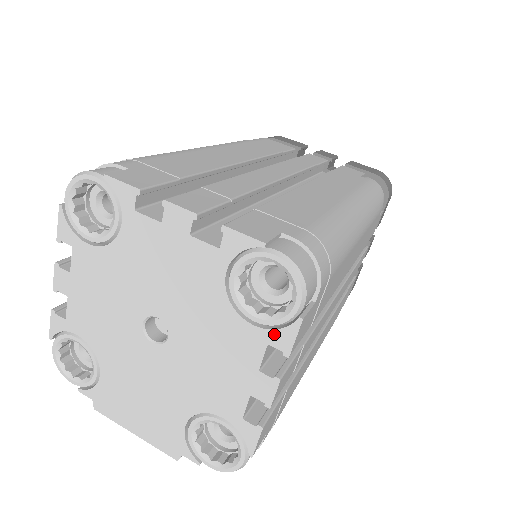
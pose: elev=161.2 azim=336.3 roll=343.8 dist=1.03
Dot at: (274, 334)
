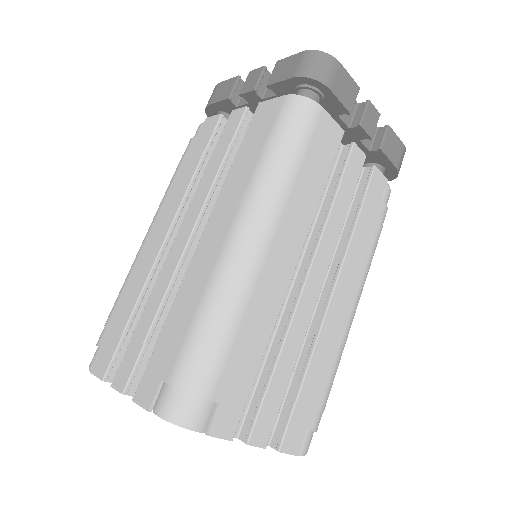
Dot at: occluded
